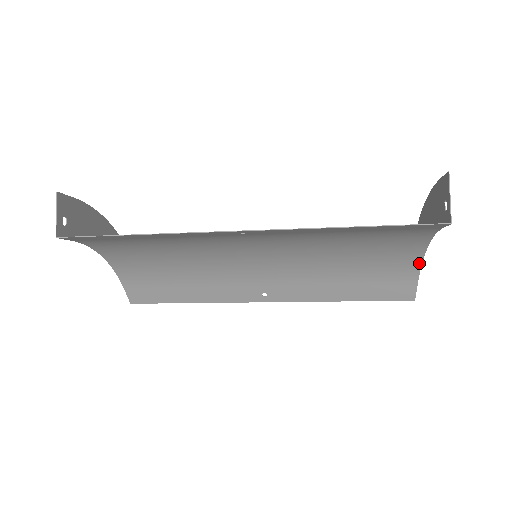
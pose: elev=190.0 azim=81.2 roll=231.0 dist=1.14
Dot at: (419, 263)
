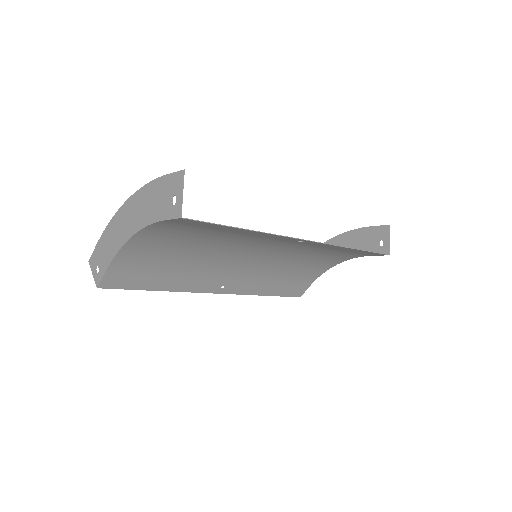
Dot at: (322, 273)
